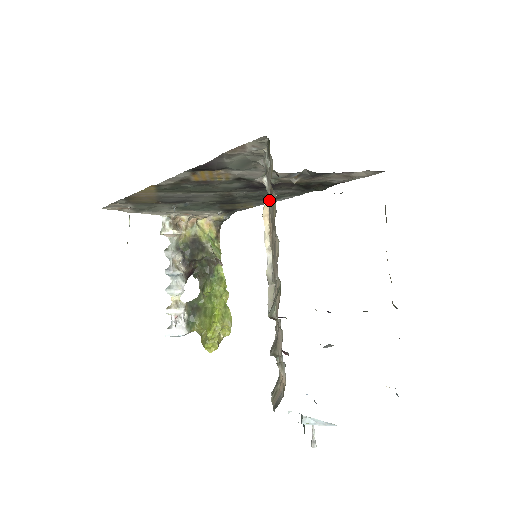
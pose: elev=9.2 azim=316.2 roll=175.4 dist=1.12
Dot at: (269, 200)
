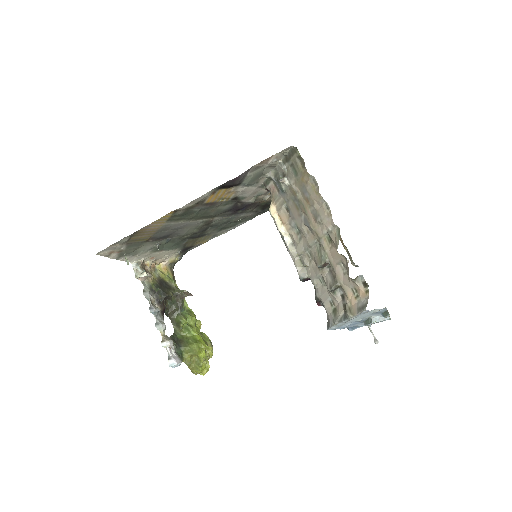
Dot at: (296, 190)
